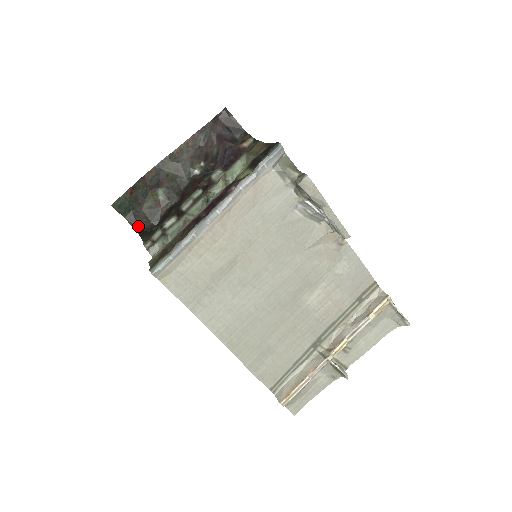
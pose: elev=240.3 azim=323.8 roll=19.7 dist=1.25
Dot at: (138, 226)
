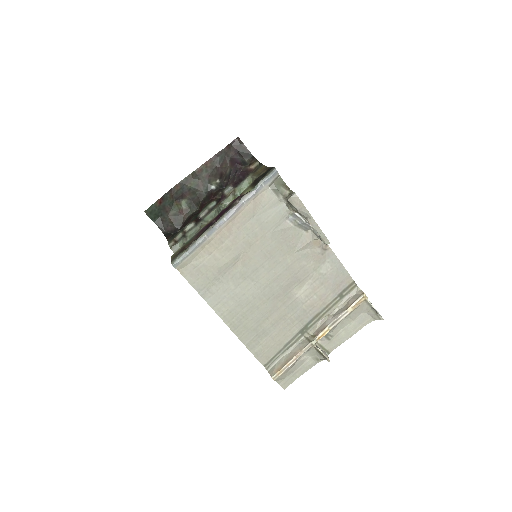
Dot at: (165, 229)
